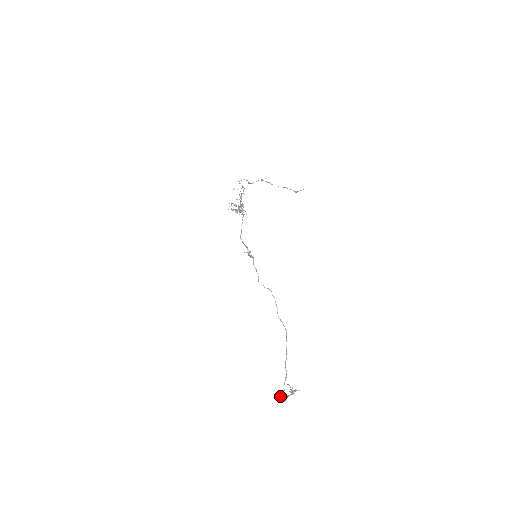
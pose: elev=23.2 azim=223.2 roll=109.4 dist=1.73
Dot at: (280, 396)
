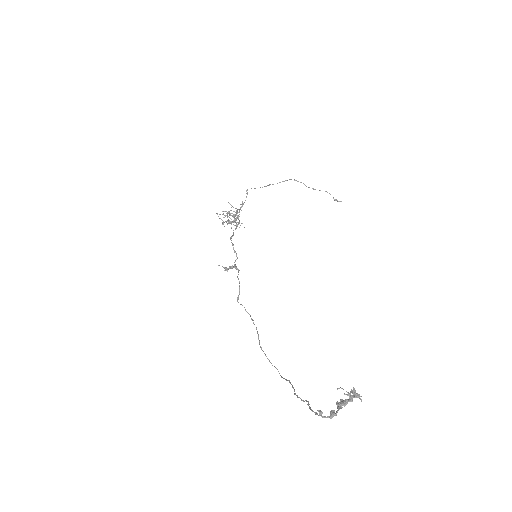
Dot at: (319, 411)
